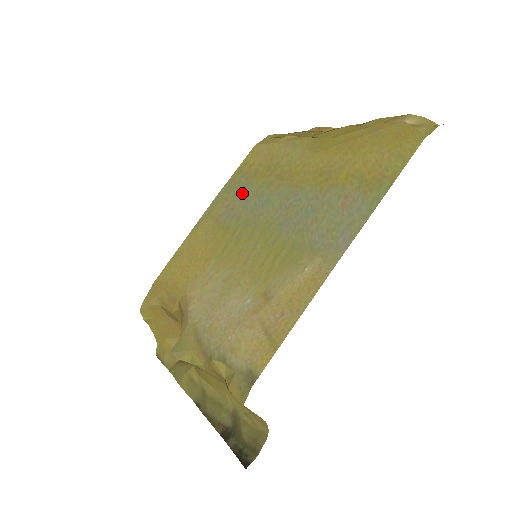
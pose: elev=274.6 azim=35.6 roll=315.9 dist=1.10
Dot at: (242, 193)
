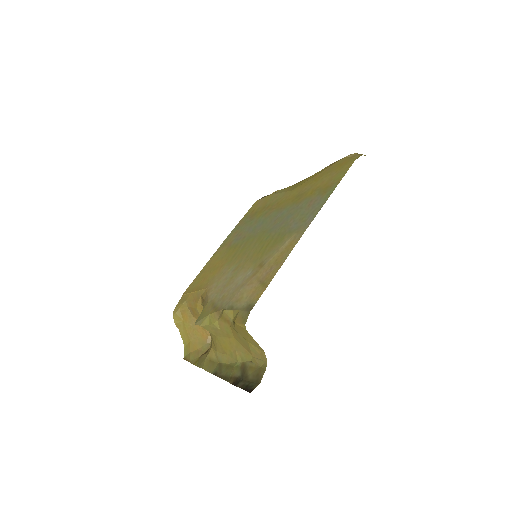
Dot at: (247, 225)
